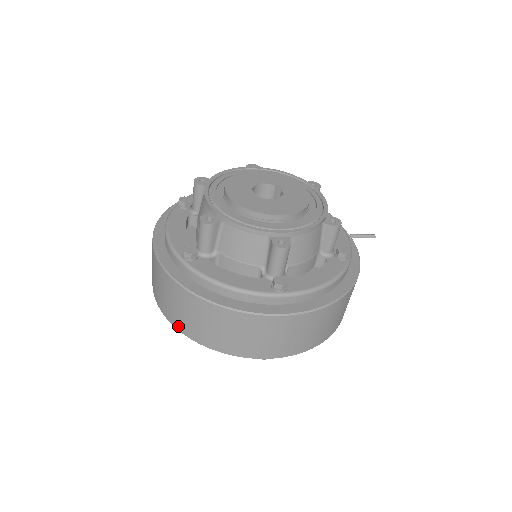
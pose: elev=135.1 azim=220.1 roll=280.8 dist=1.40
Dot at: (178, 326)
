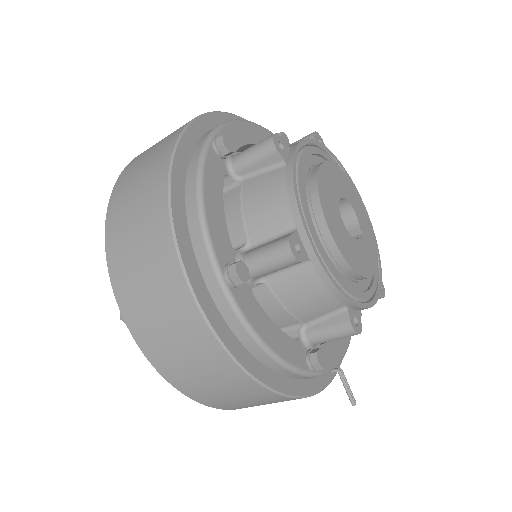
Dot at: (120, 180)
